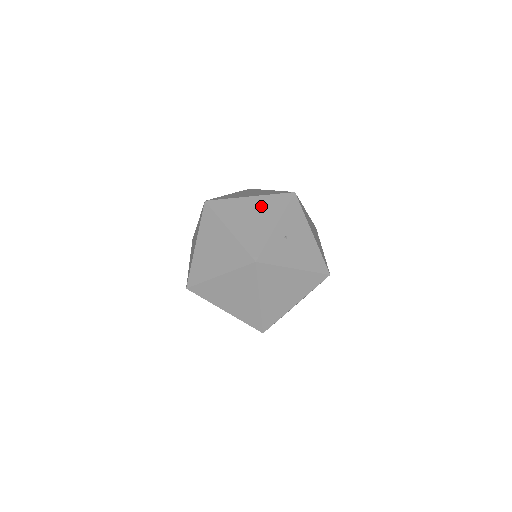
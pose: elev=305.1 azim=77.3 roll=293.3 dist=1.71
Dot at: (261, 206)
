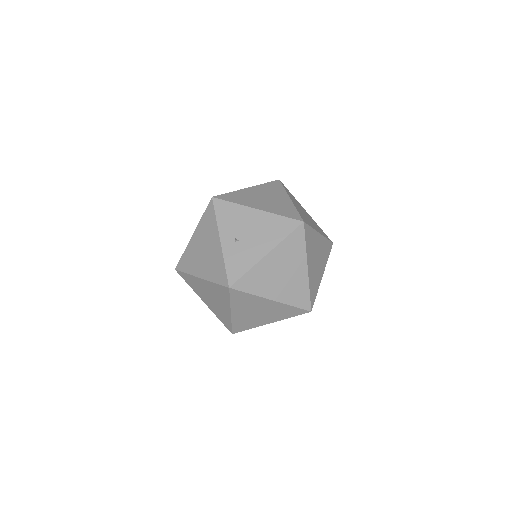
Dot at: (203, 235)
